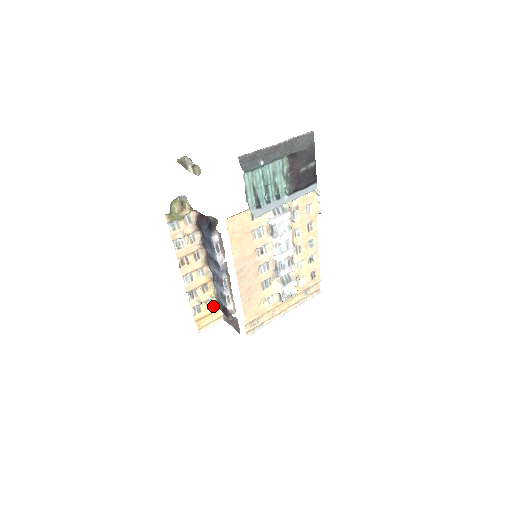
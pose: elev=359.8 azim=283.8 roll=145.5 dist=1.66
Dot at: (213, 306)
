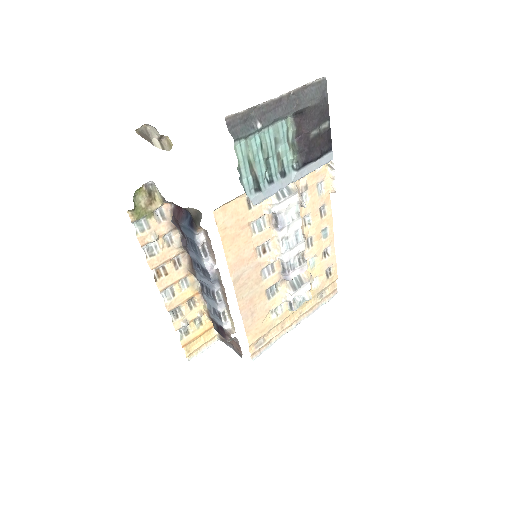
Dot at: (204, 324)
